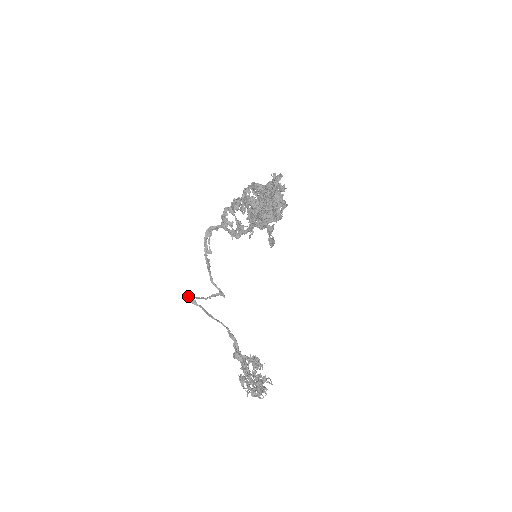
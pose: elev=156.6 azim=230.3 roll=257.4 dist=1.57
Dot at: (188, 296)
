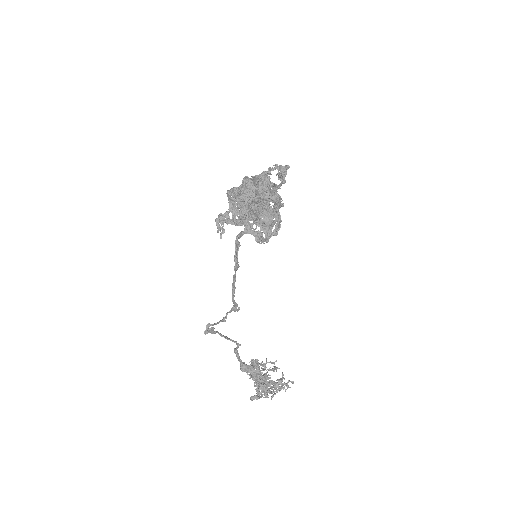
Dot at: (207, 326)
